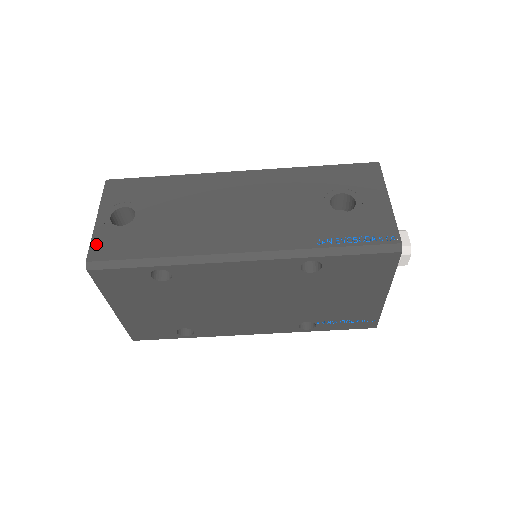
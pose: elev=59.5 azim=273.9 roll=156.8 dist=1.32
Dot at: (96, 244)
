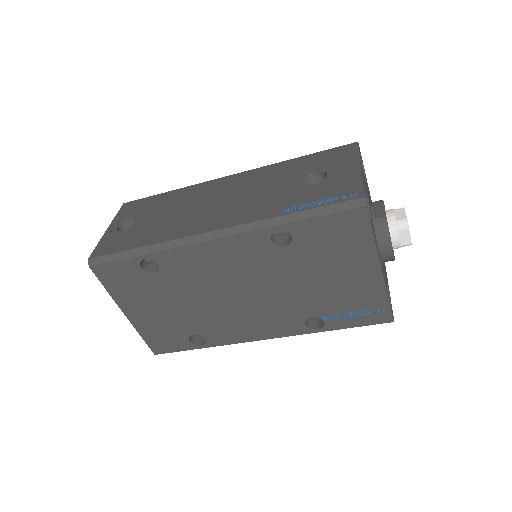
Dot at: (100, 246)
